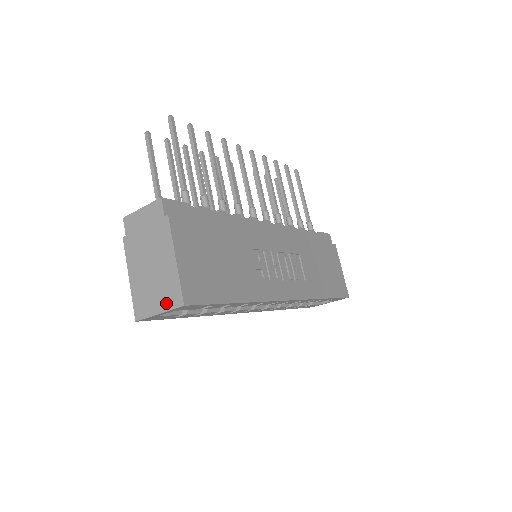
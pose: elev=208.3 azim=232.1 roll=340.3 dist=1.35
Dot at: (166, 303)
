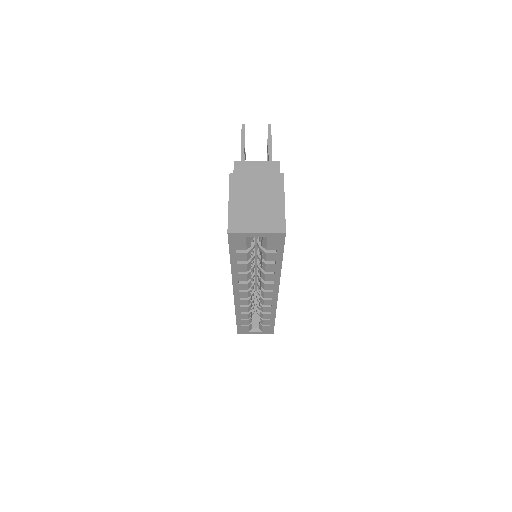
Dot at: (267, 227)
